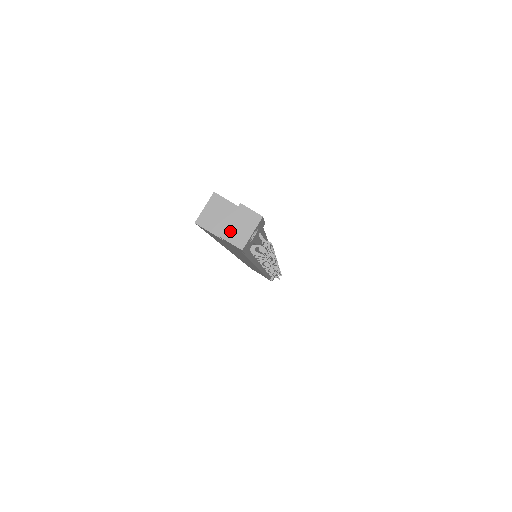
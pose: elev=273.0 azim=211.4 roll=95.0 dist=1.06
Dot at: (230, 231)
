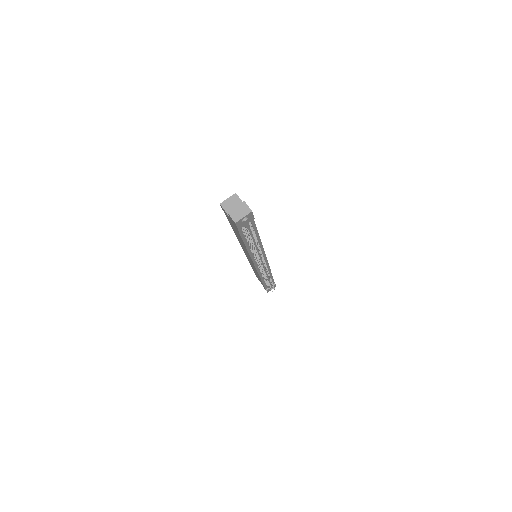
Dot at: (234, 212)
